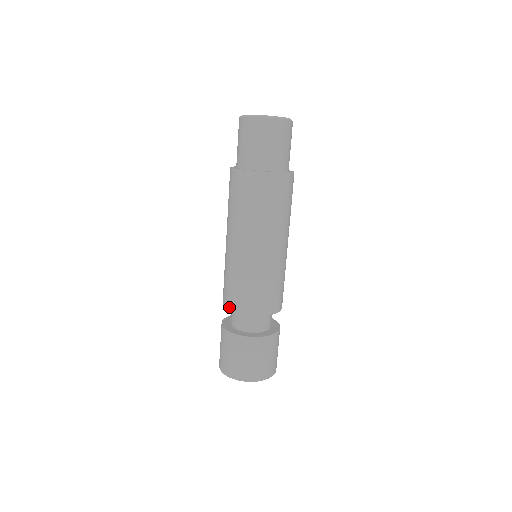
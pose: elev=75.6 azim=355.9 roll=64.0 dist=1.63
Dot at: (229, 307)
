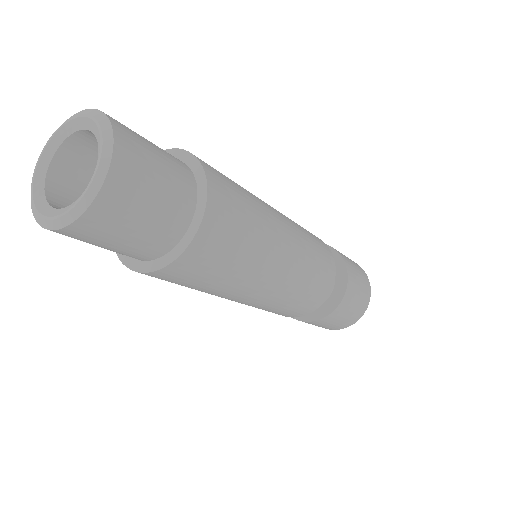
Dot at: occluded
